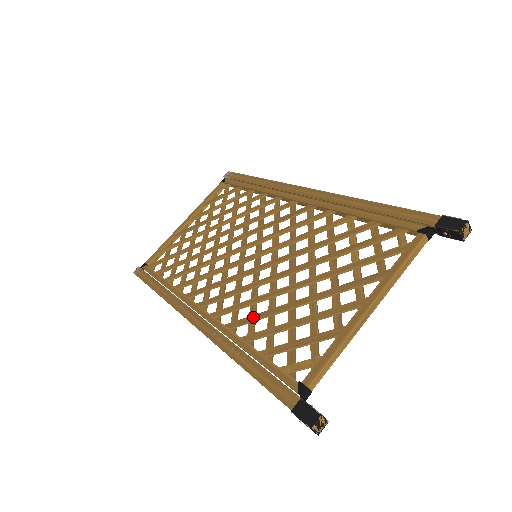
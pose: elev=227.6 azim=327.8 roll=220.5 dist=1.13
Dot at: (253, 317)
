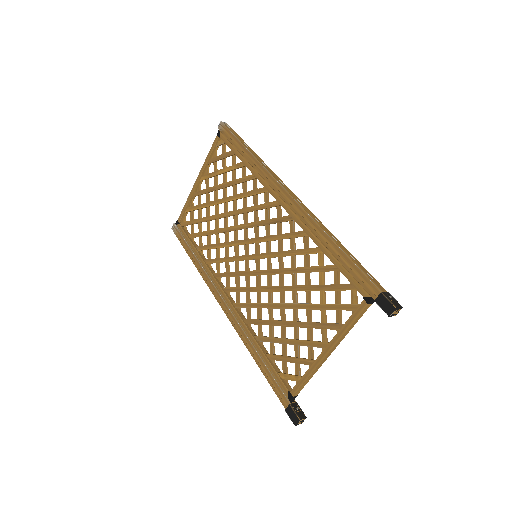
Dot at: (259, 322)
